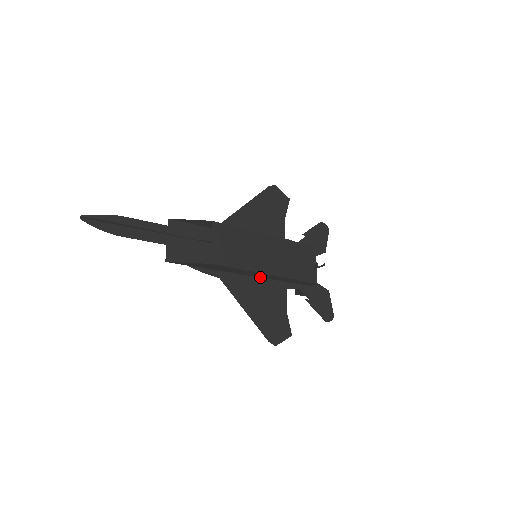
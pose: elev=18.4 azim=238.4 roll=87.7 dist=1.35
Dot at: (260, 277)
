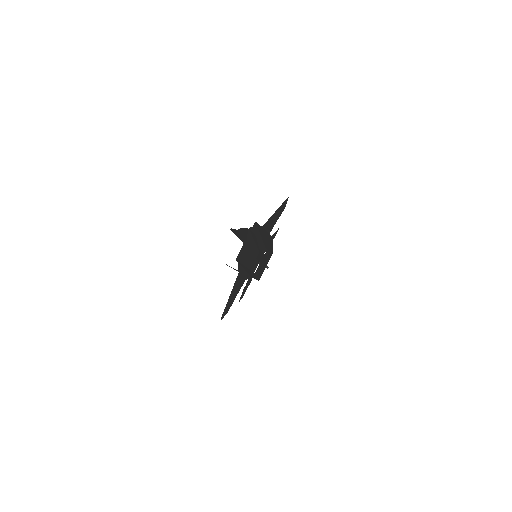
Dot at: occluded
